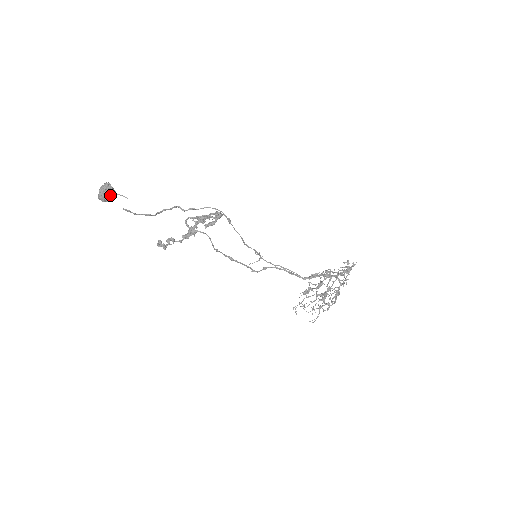
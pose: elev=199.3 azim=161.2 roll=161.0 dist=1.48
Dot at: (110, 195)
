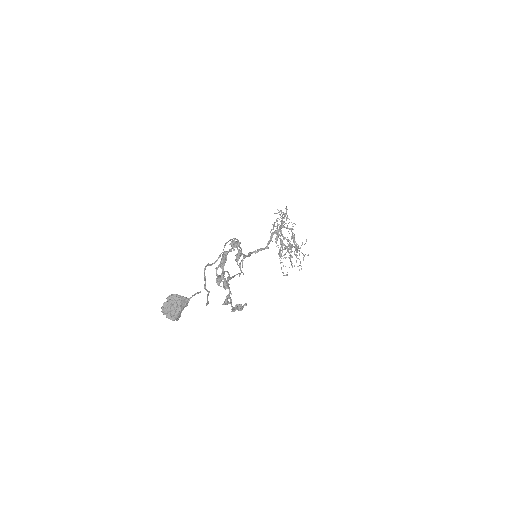
Dot at: (186, 305)
